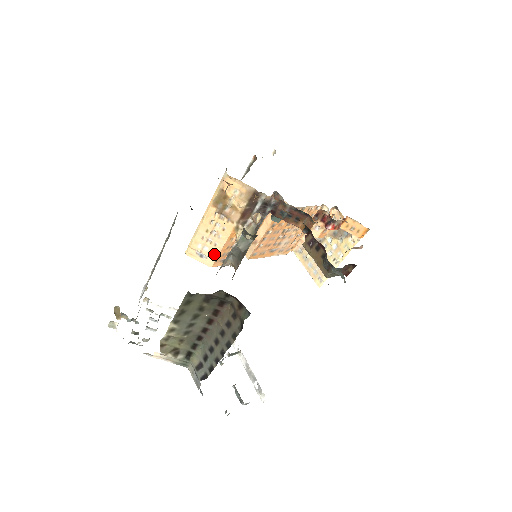
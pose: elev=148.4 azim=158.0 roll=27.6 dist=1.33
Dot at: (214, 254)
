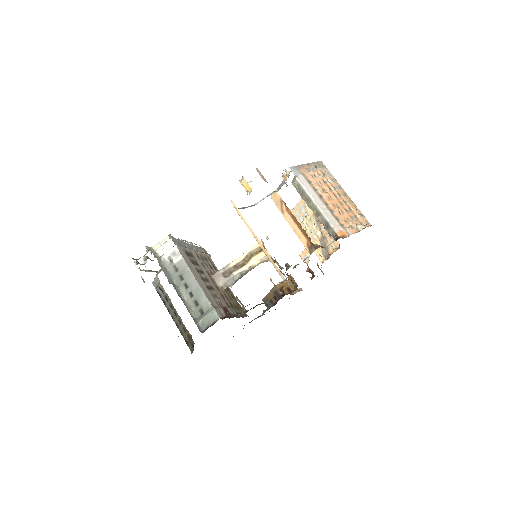
Dot at: occluded
